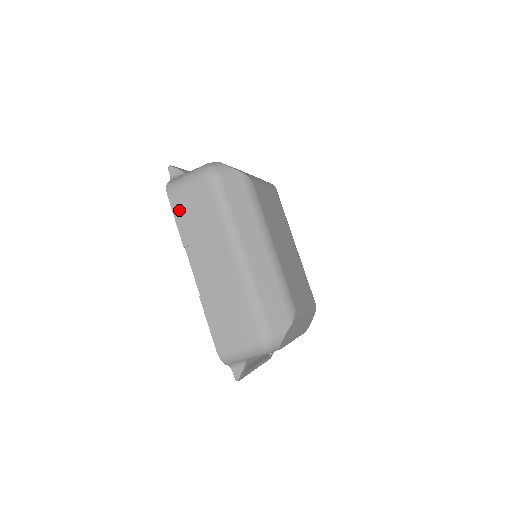
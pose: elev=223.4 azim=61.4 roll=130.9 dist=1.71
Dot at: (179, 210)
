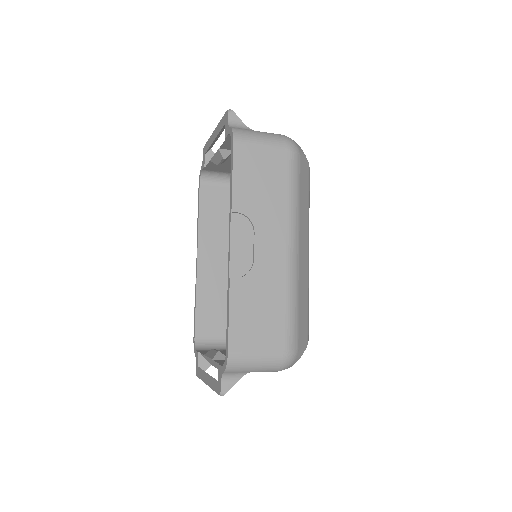
Dot at: (242, 166)
